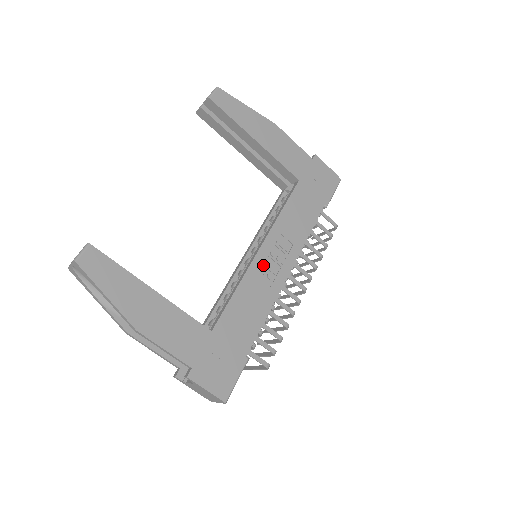
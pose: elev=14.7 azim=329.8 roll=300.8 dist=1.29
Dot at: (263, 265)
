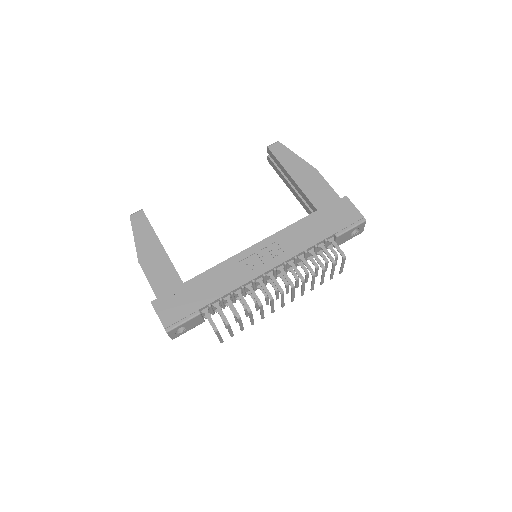
Dot at: (249, 258)
